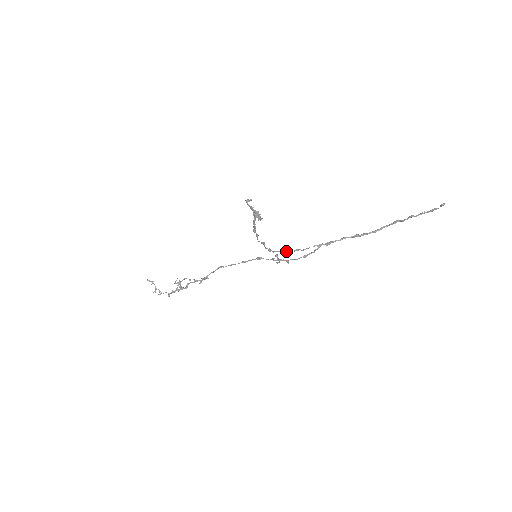
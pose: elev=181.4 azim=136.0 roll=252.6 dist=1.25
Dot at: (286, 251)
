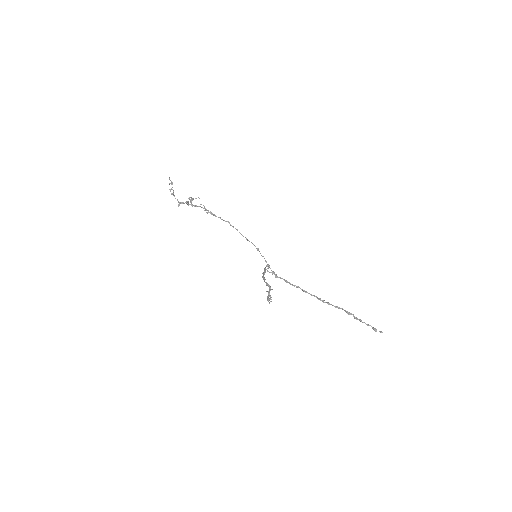
Dot at: (276, 277)
